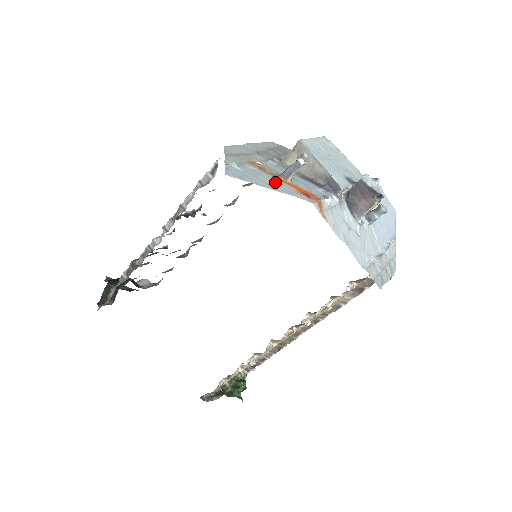
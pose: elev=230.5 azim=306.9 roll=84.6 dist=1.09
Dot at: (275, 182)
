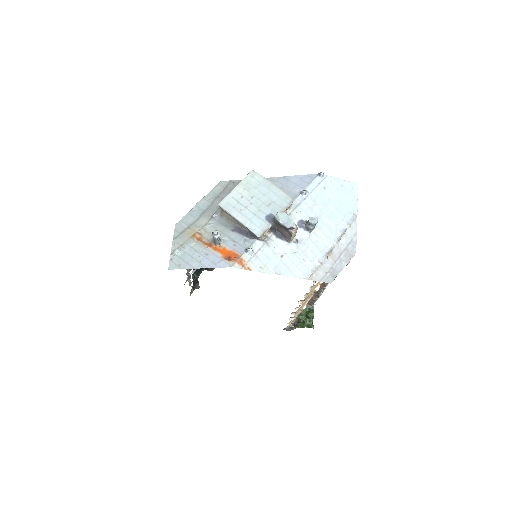
Dot at: (206, 255)
